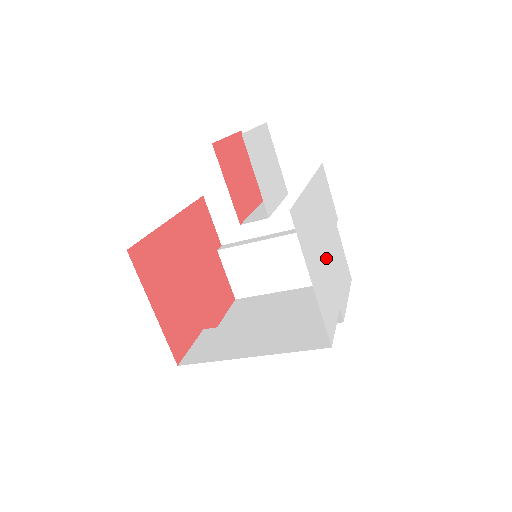
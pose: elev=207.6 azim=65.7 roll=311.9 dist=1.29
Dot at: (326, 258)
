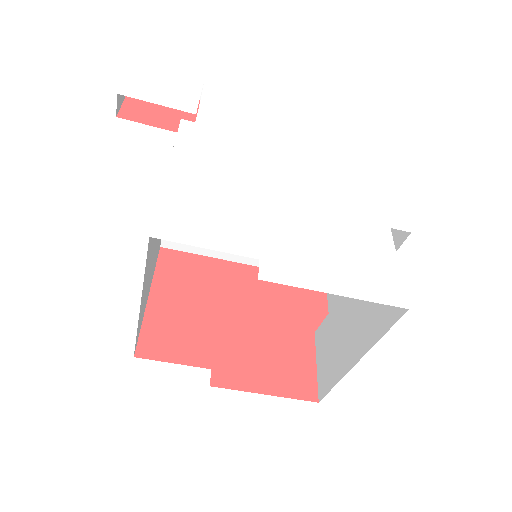
Dot at: (269, 203)
